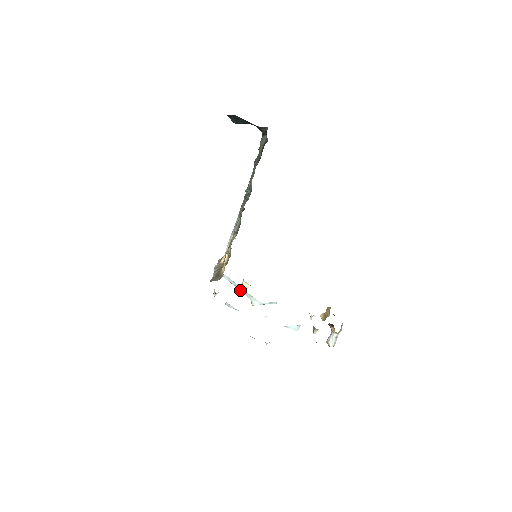
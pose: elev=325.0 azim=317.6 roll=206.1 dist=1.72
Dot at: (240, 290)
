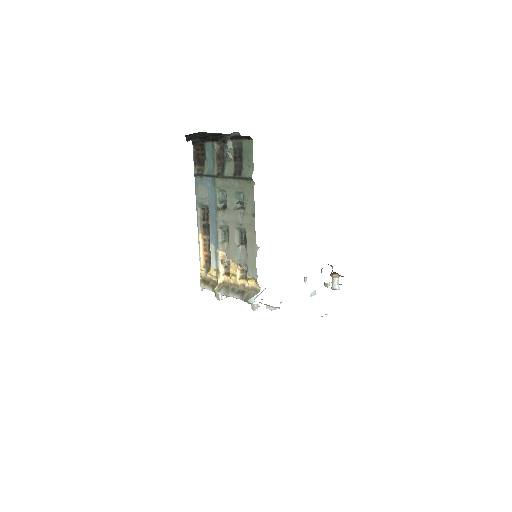
Dot at: occluded
